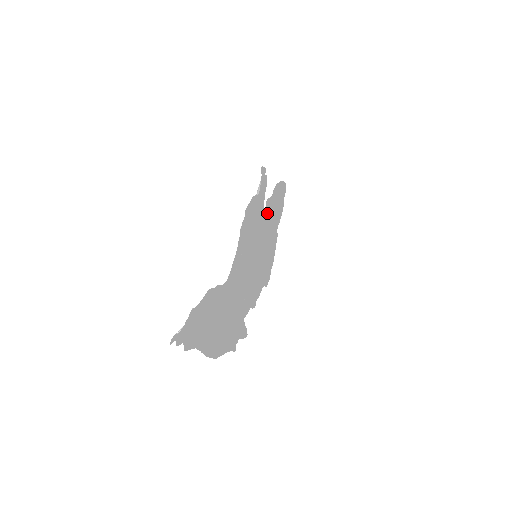
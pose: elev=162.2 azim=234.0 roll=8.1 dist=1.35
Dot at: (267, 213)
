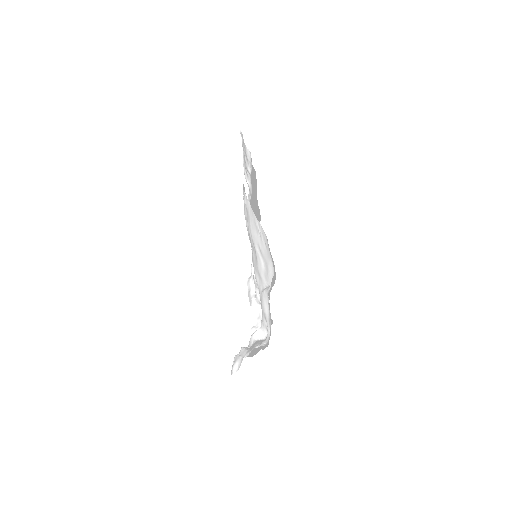
Dot at: occluded
